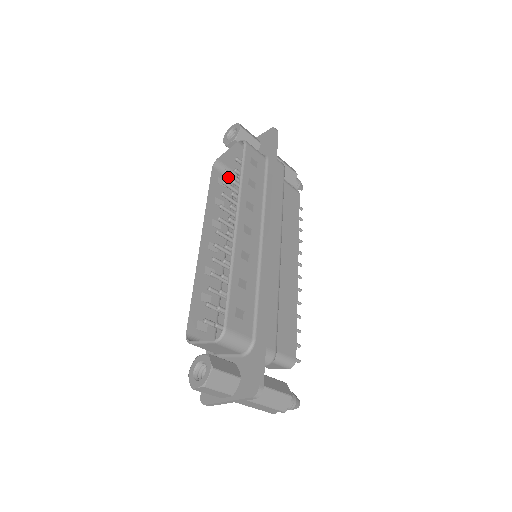
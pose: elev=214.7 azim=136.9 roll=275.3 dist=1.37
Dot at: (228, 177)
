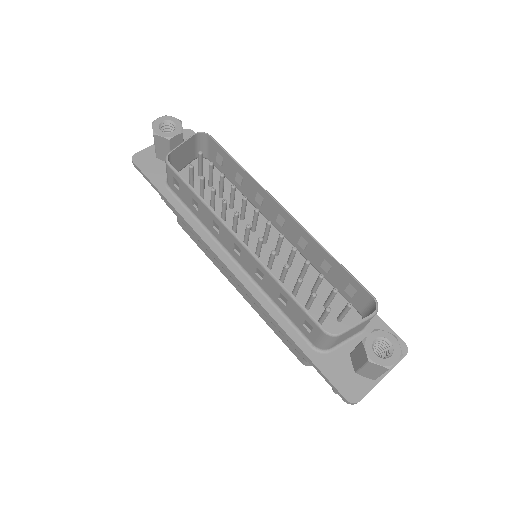
Dot at: occluded
